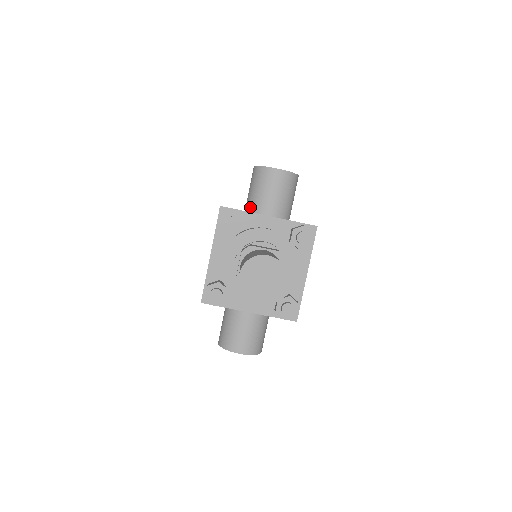
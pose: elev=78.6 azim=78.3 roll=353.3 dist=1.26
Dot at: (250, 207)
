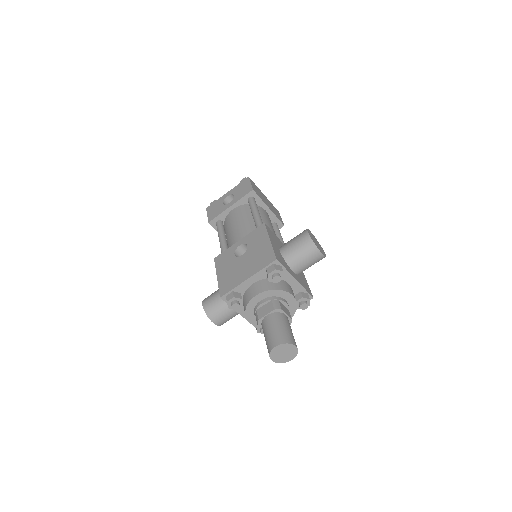
Dot at: (287, 257)
